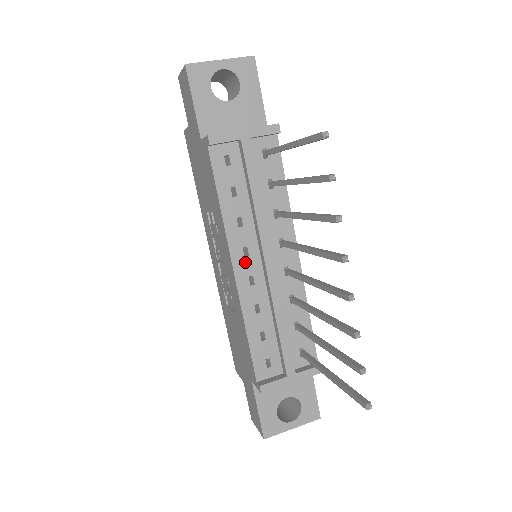
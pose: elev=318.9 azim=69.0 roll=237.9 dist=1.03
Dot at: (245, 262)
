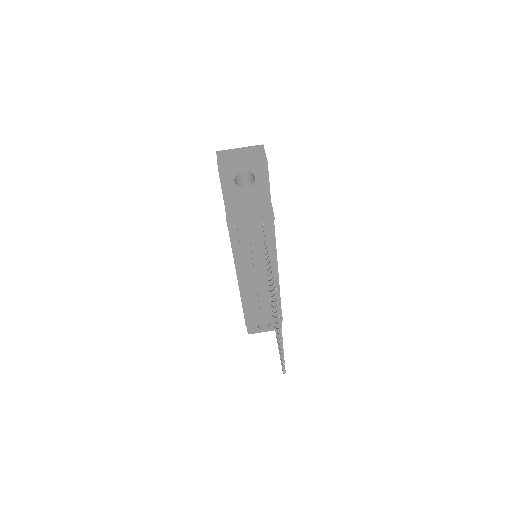
Dot at: (244, 274)
